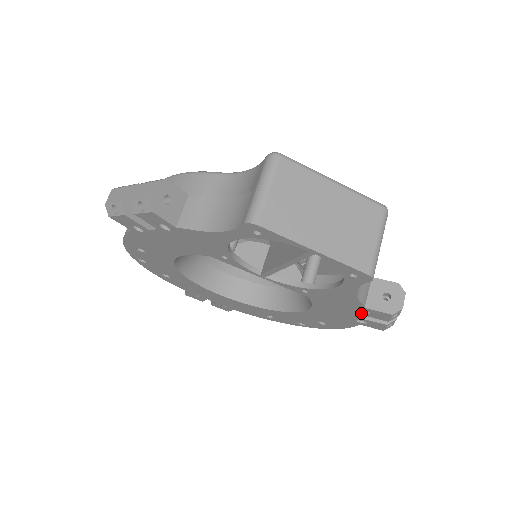
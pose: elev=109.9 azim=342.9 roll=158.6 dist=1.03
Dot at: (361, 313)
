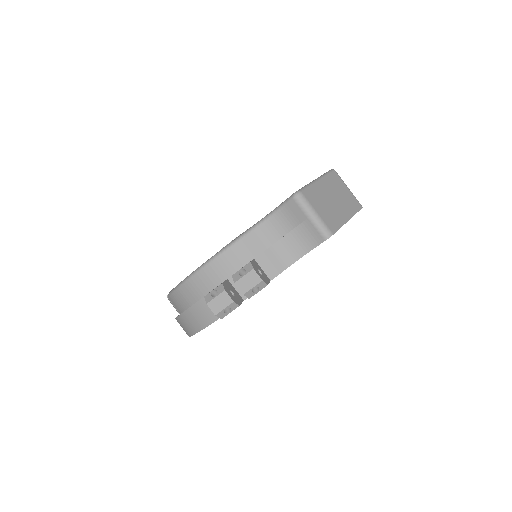
Dot at: occluded
